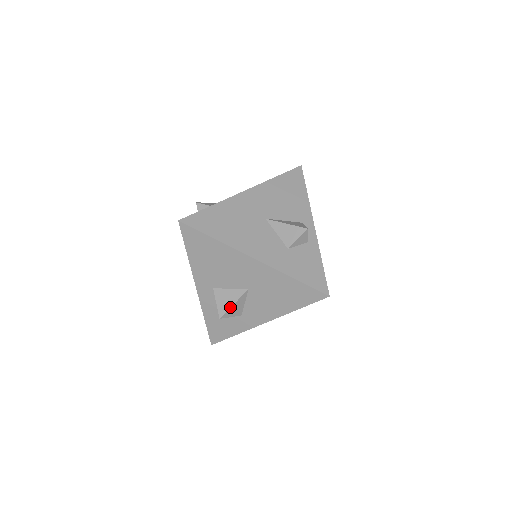
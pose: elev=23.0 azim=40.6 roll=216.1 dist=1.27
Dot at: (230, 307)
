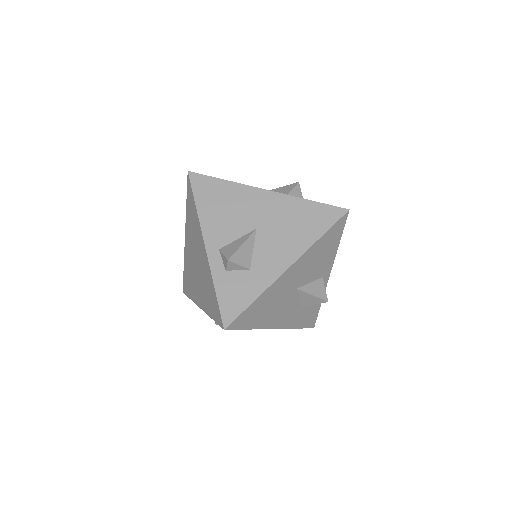
Dot at: occluded
